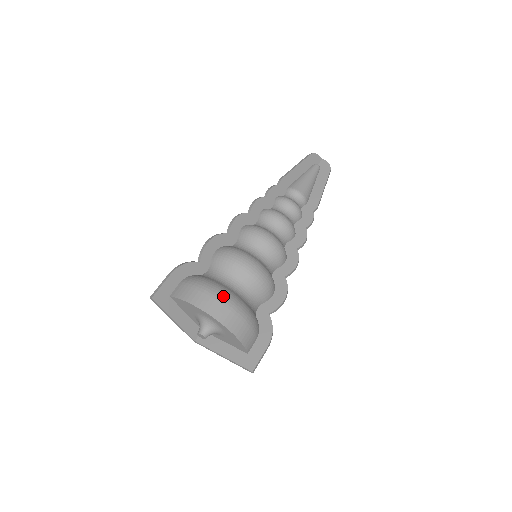
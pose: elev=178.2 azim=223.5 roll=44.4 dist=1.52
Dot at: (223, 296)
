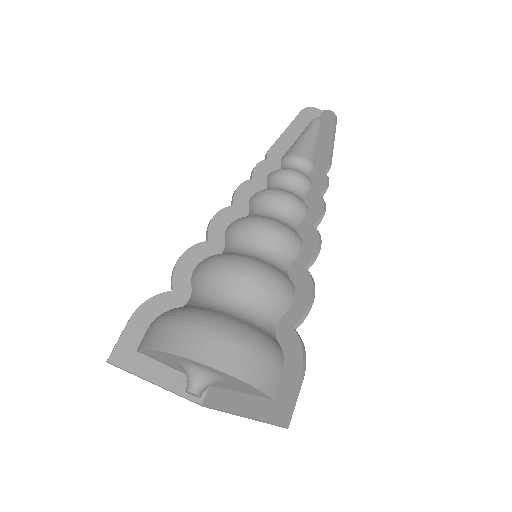
Dot at: (199, 322)
